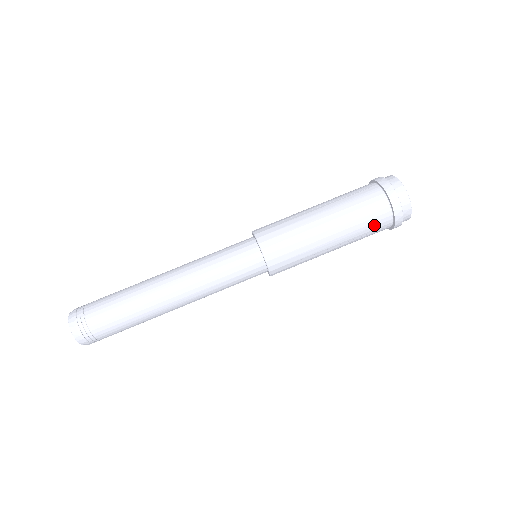
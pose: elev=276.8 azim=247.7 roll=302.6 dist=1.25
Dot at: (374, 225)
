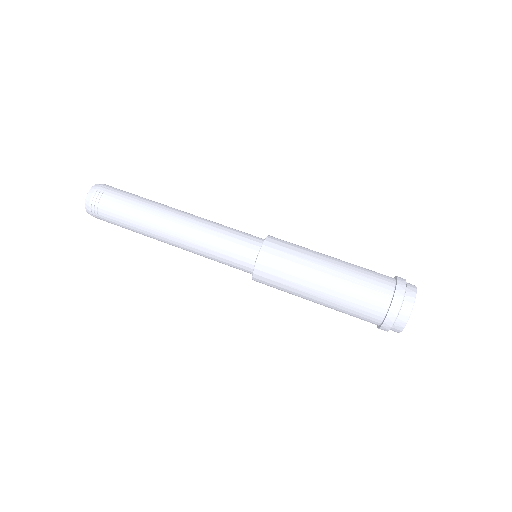
Dot at: (359, 318)
